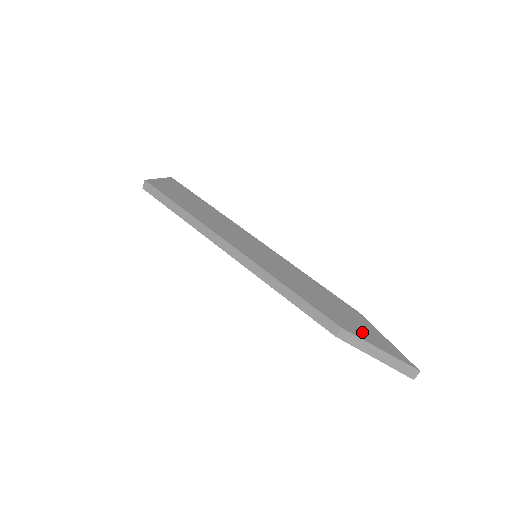
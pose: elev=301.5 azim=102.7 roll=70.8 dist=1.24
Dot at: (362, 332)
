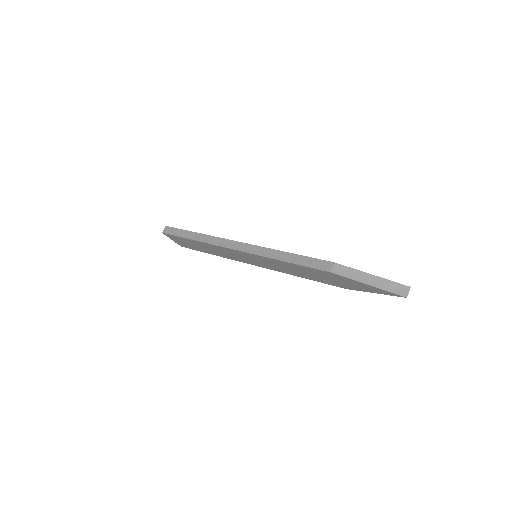
Dot at: occluded
